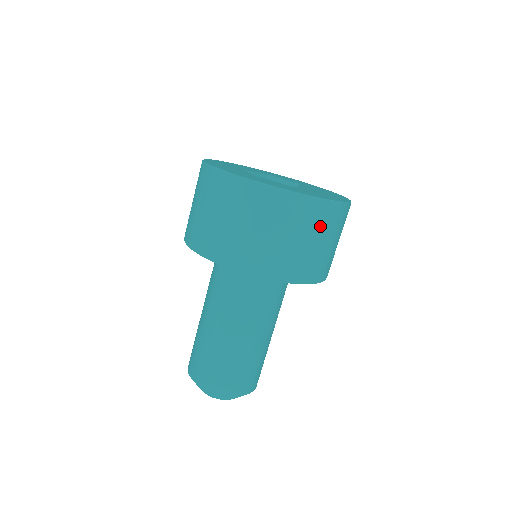
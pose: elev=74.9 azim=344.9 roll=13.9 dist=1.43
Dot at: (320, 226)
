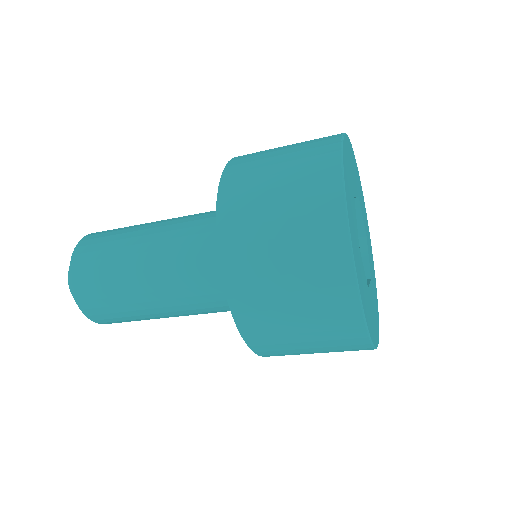
Dot at: occluded
